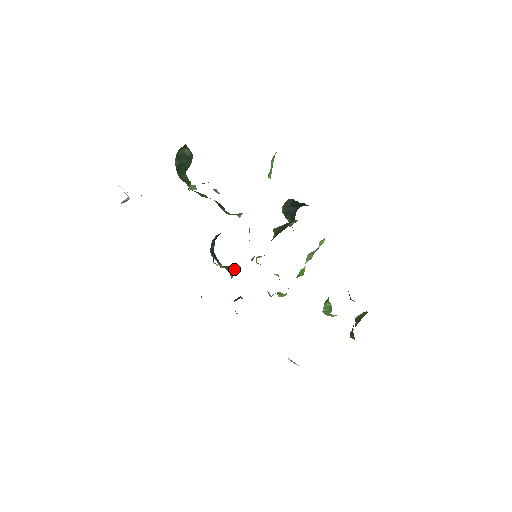
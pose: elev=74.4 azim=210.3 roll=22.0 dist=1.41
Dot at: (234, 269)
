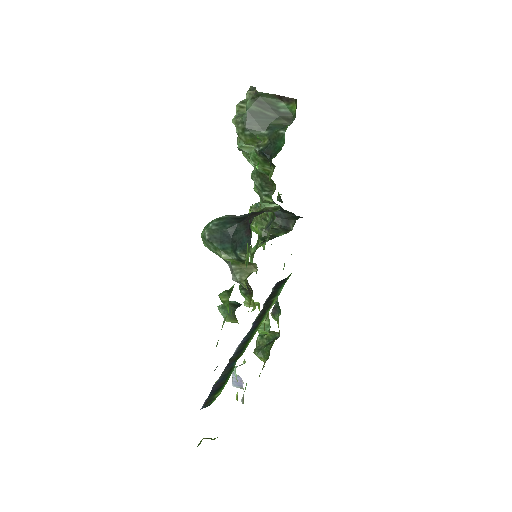
Dot at: (248, 267)
